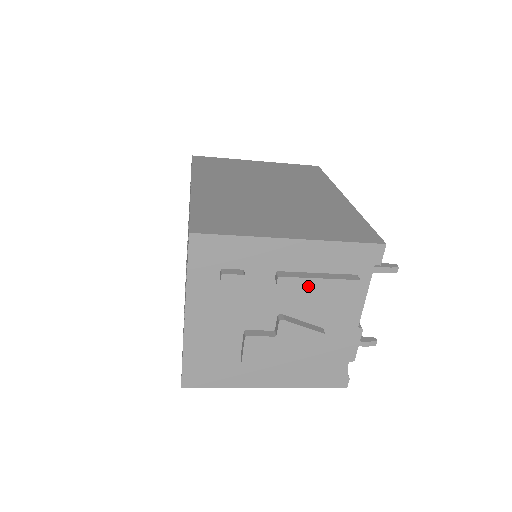
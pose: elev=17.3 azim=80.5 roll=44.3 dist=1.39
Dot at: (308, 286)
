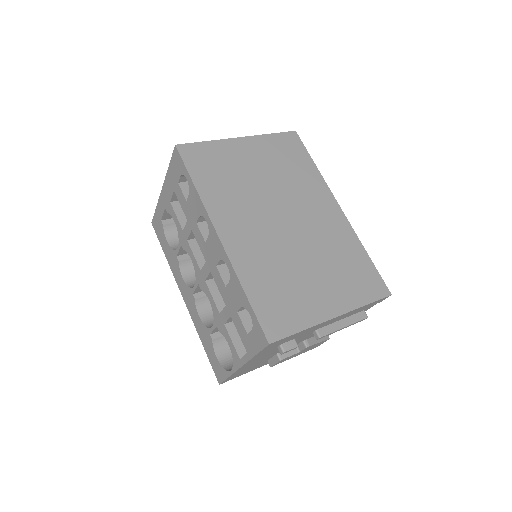
Dot at: occluded
